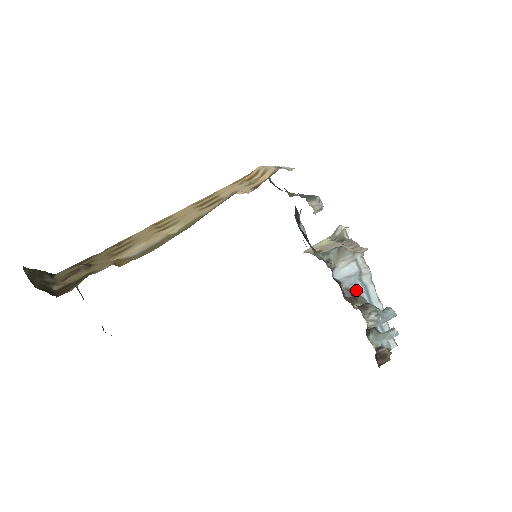
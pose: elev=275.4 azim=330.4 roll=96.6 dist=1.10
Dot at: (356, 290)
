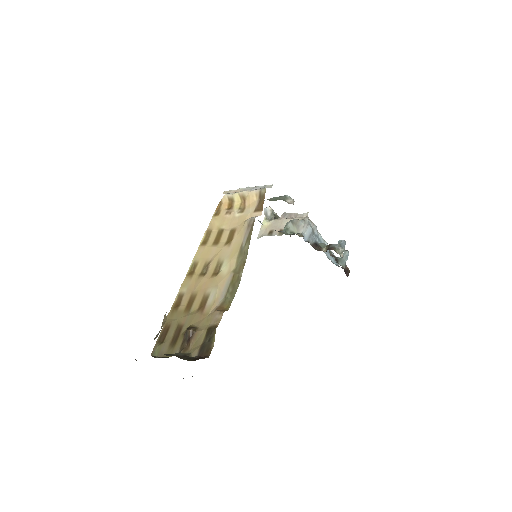
Dot at: (316, 241)
